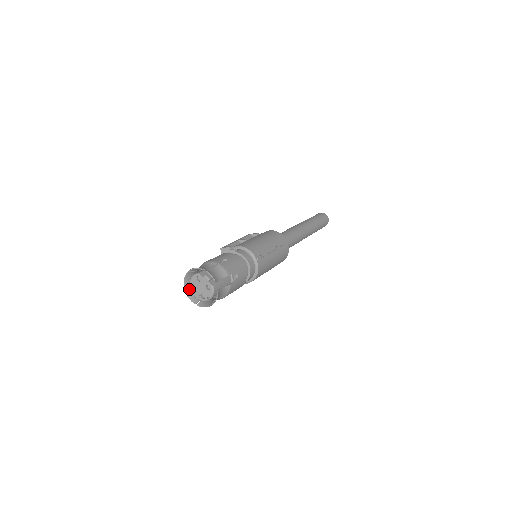
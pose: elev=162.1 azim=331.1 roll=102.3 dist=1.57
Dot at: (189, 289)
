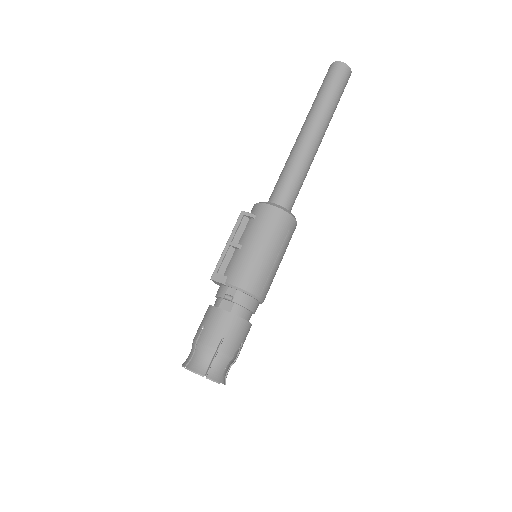
Dot at: occluded
